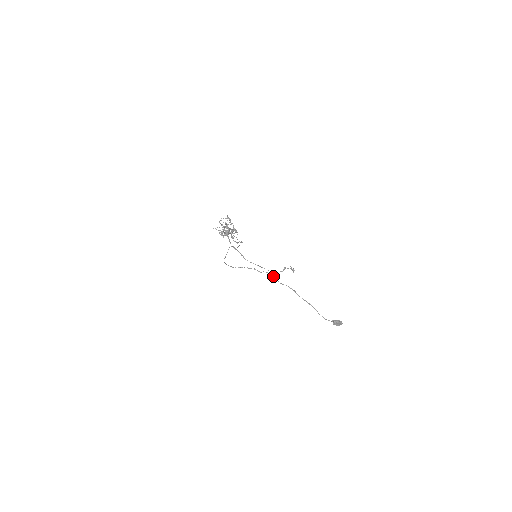
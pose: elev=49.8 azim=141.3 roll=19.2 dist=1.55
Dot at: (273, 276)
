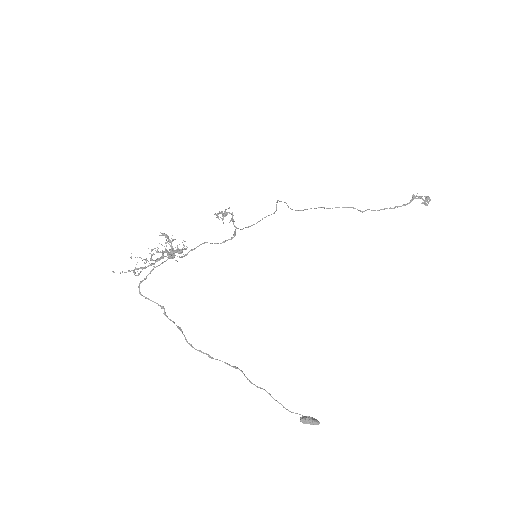
Dot at: (194, 348)
